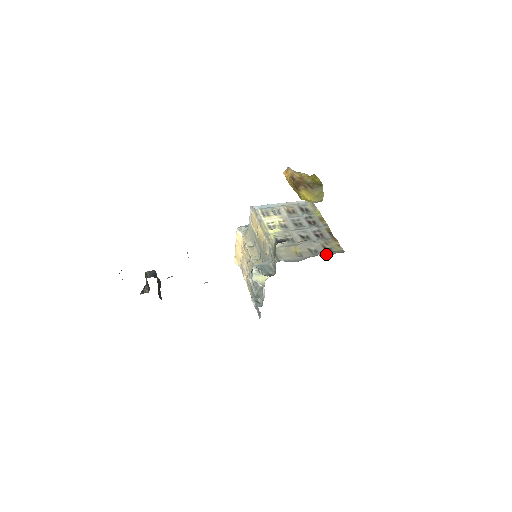
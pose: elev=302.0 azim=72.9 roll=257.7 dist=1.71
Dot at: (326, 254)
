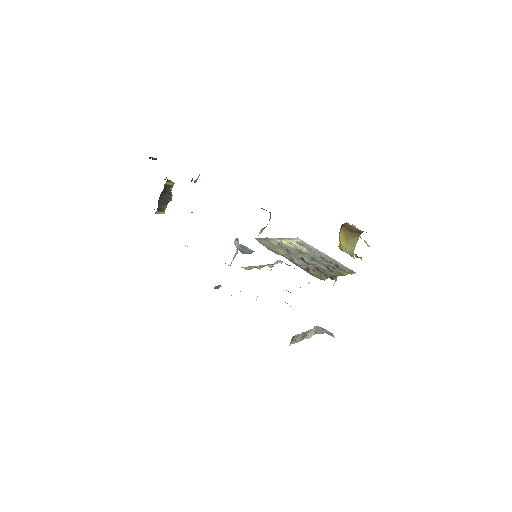
Dot at: (300, 267)
